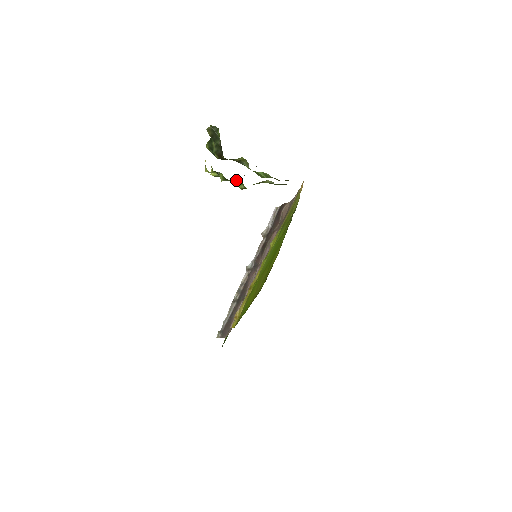
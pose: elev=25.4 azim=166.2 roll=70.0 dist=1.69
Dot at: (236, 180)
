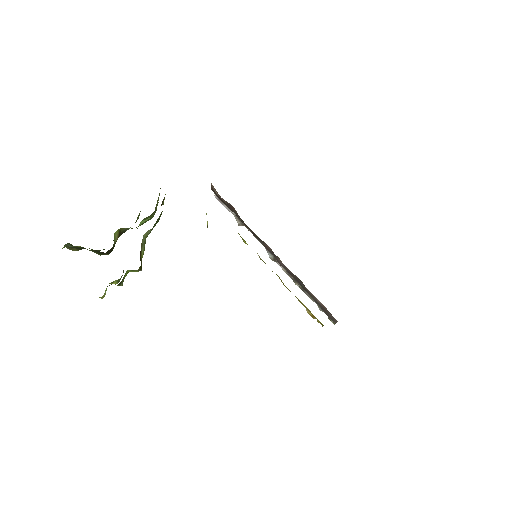
Dot at: (125, 273)
